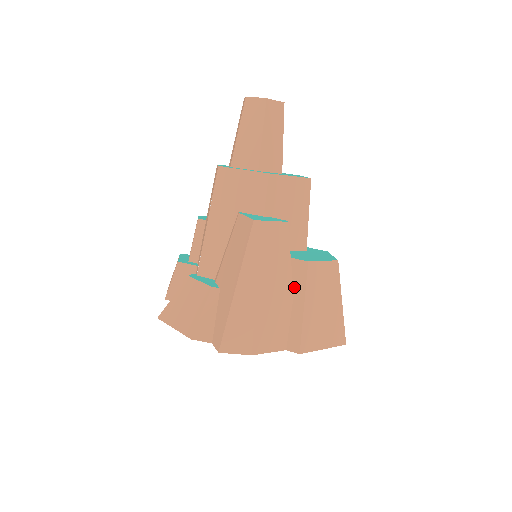
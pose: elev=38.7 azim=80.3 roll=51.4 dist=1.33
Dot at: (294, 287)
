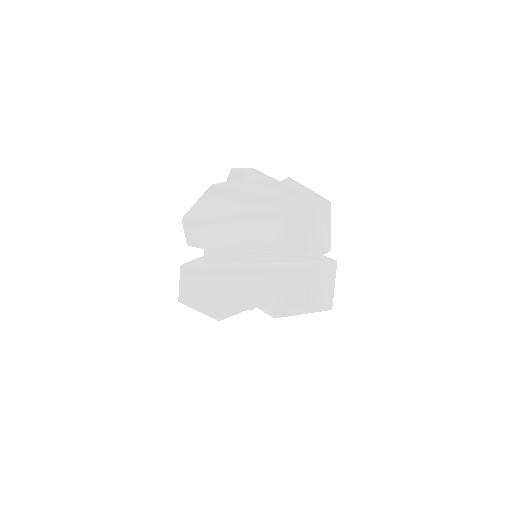
Dot at: occluded
